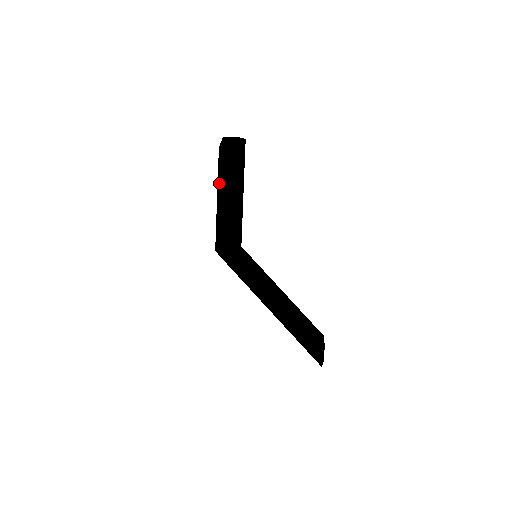
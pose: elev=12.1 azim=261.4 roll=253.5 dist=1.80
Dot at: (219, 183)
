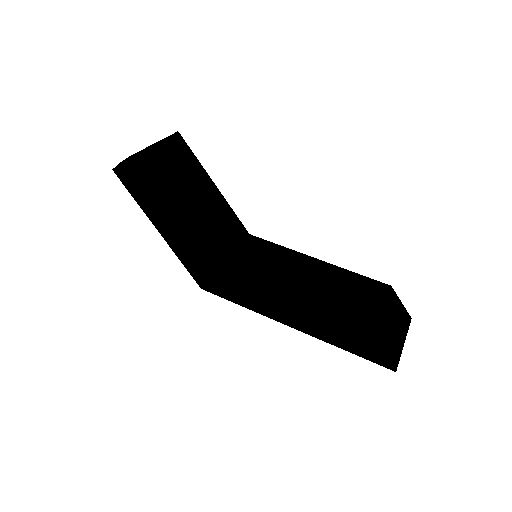
Dot at: occluded
